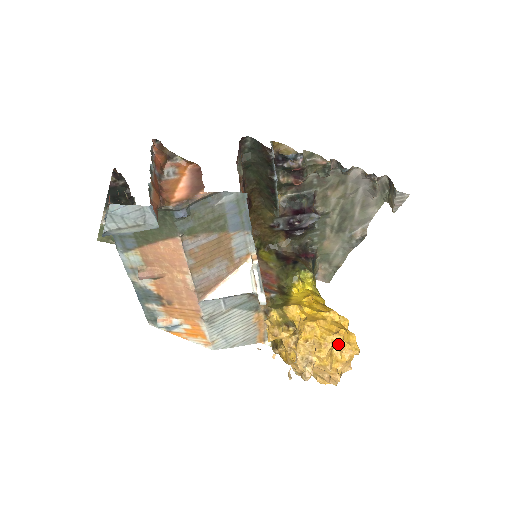
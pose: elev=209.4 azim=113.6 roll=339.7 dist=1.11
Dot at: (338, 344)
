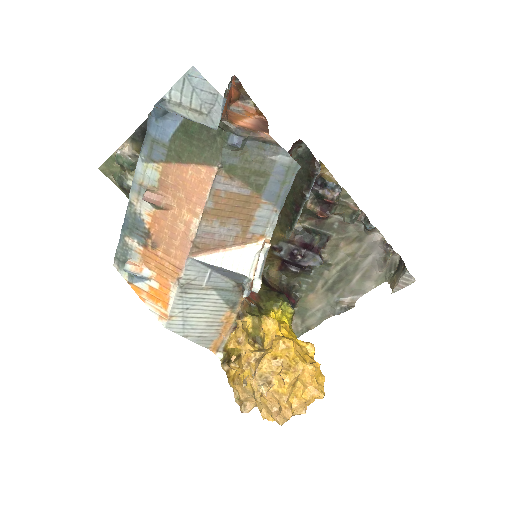
Dot at: (307, 375)
